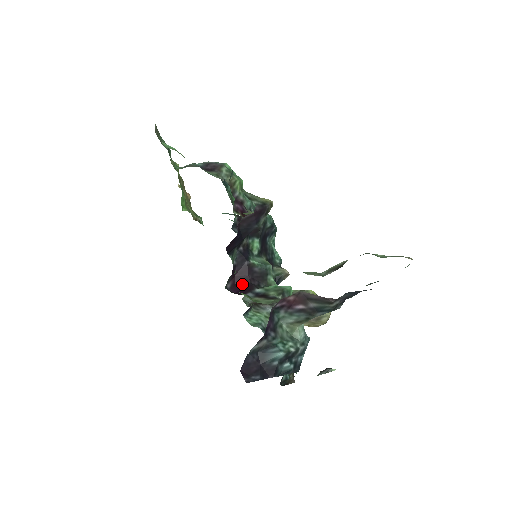
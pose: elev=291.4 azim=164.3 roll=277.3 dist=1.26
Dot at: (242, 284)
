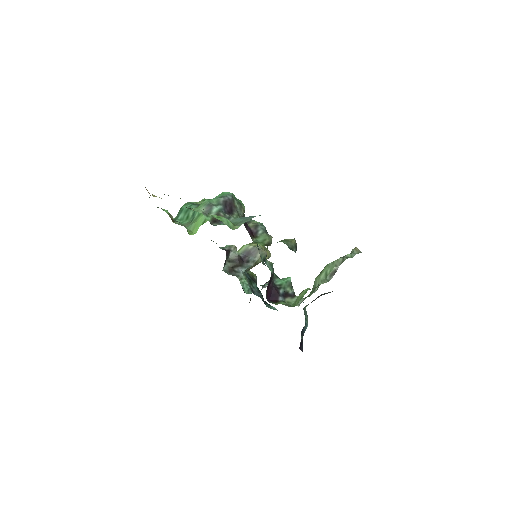
Dot at: (270, 291)
